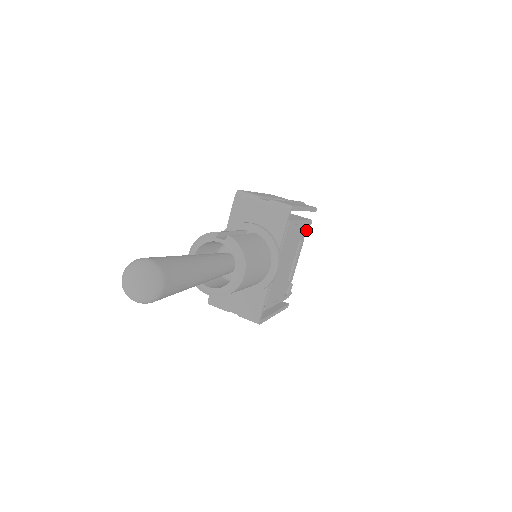
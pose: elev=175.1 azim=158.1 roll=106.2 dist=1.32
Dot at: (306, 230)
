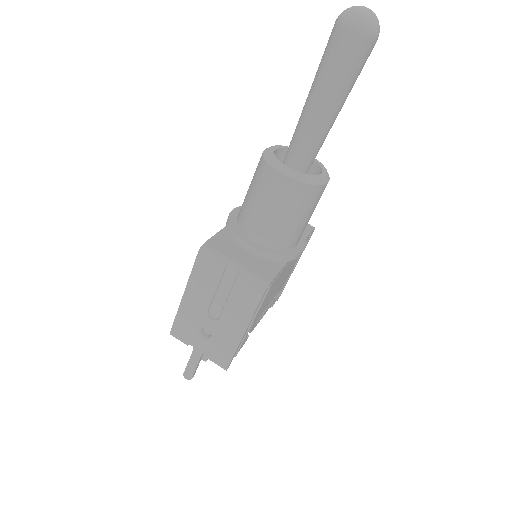
Dot at: occluded
